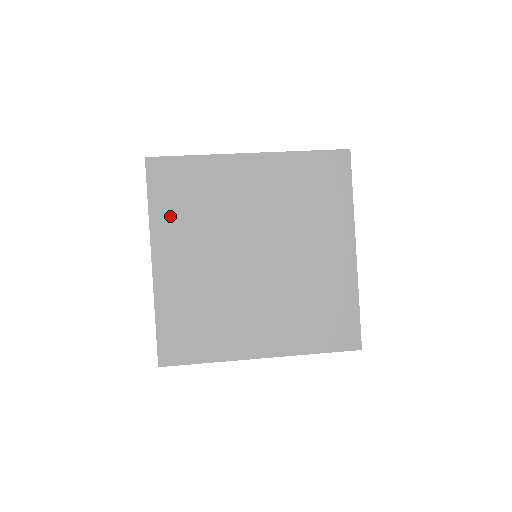
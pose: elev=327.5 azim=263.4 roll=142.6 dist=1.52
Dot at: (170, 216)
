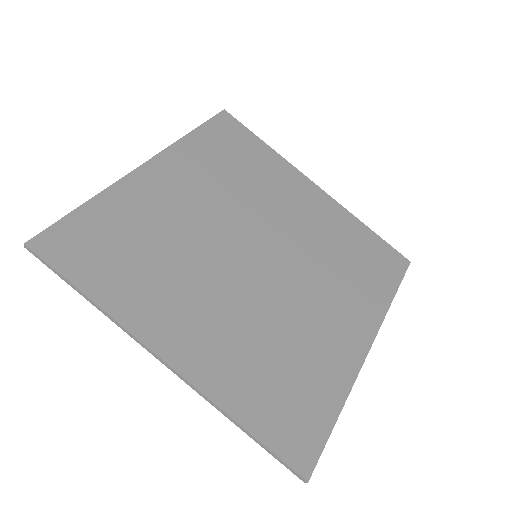
Dot at: (129, 288)
